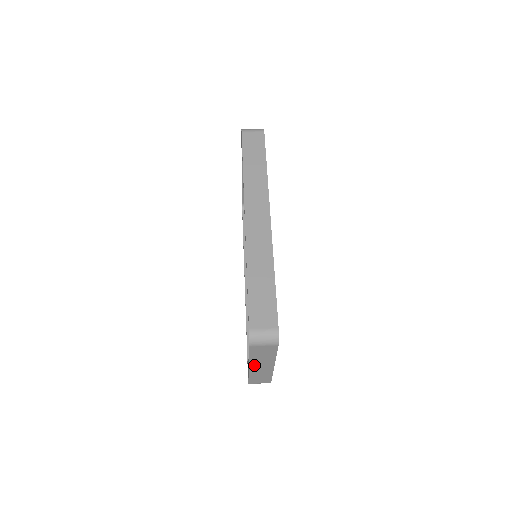
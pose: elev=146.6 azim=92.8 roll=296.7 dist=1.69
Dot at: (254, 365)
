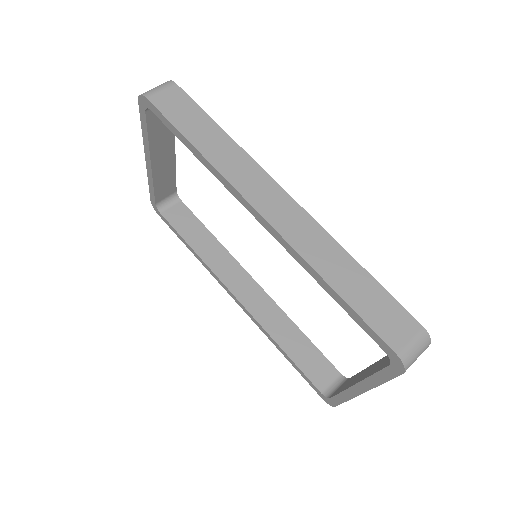
Dot at: occluded
